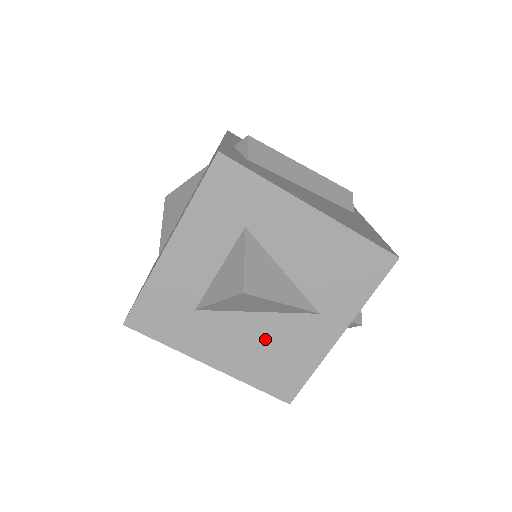
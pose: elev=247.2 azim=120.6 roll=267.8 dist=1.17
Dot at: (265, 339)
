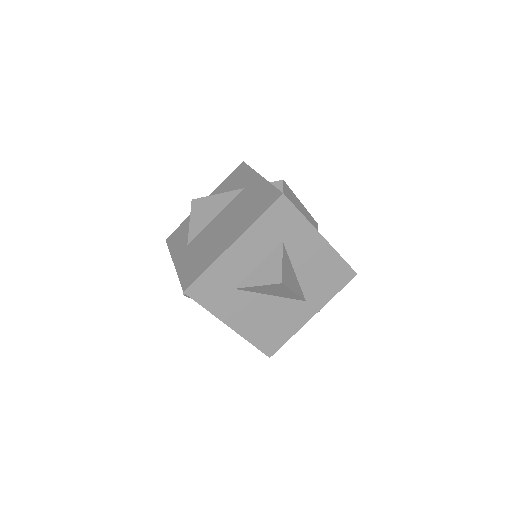
Dot at: (270, 313)
